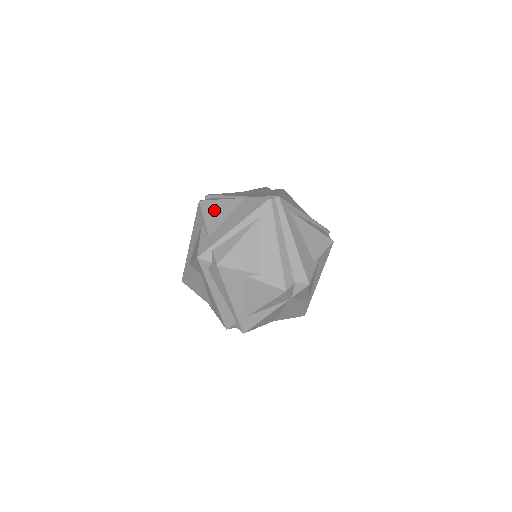
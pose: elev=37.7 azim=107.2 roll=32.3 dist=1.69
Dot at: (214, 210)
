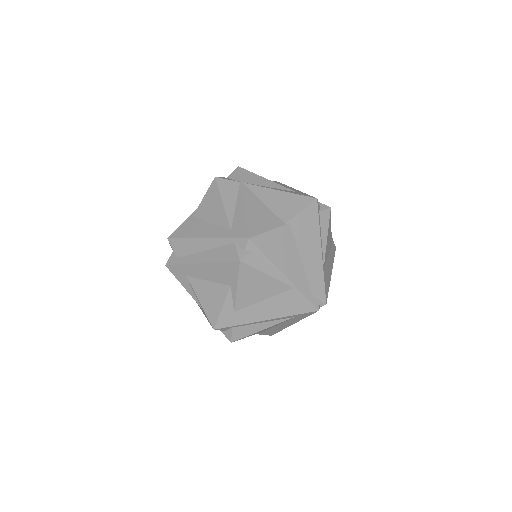
Dot at: (253, 285)
